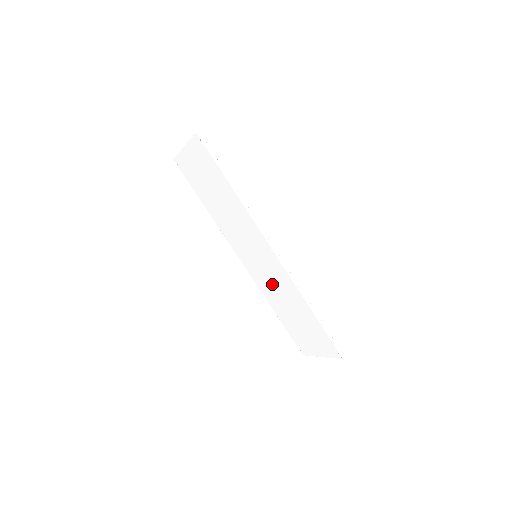
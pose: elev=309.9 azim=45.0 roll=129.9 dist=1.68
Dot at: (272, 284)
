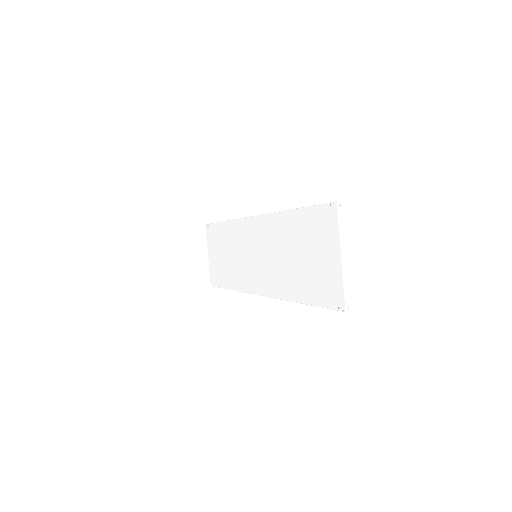
Dot at: (273, 260)
